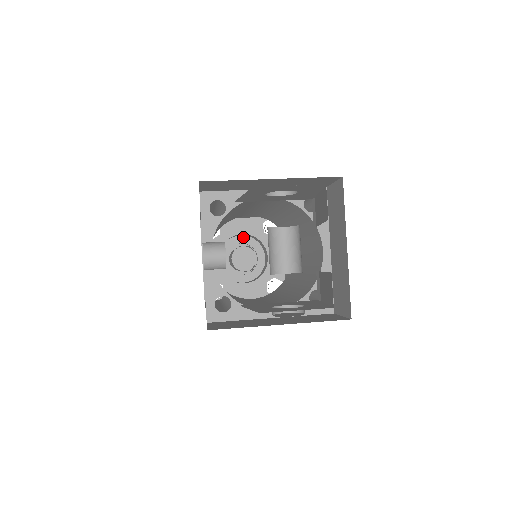
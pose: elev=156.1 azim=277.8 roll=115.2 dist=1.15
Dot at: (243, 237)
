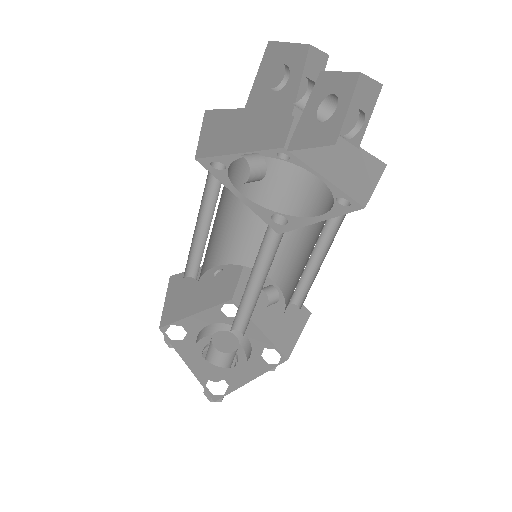
Dot at: (208, 337)
